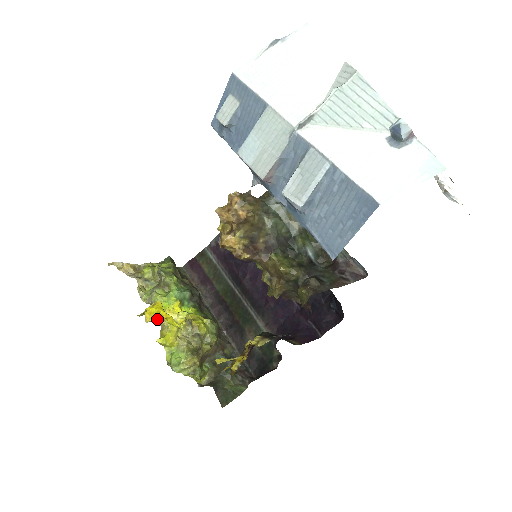
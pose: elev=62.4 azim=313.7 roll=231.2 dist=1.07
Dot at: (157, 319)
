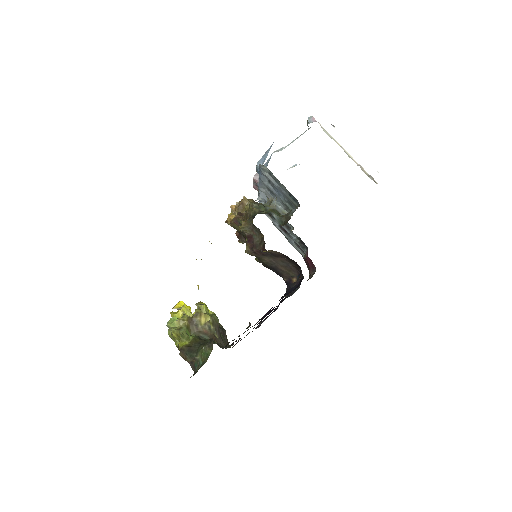
Dot at: (181, 308)
